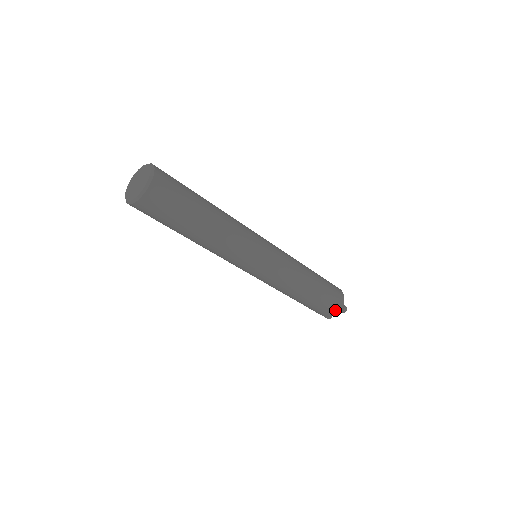
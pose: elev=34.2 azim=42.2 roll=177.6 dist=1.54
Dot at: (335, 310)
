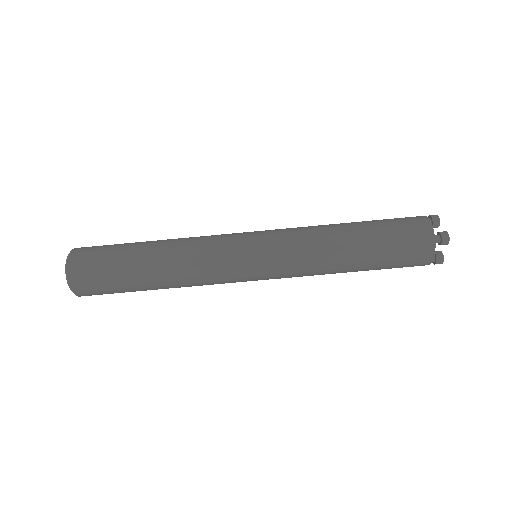
Dot at: (417, 218)
